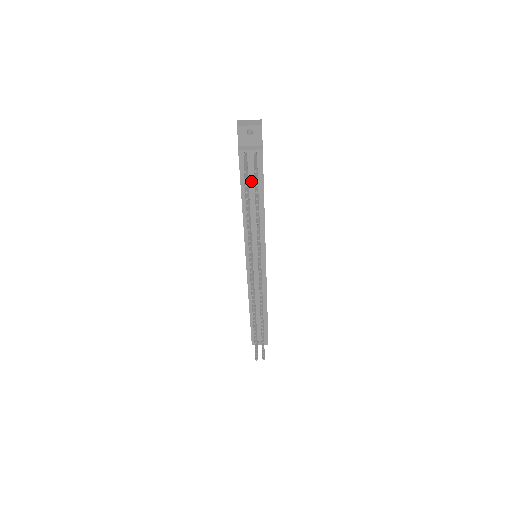
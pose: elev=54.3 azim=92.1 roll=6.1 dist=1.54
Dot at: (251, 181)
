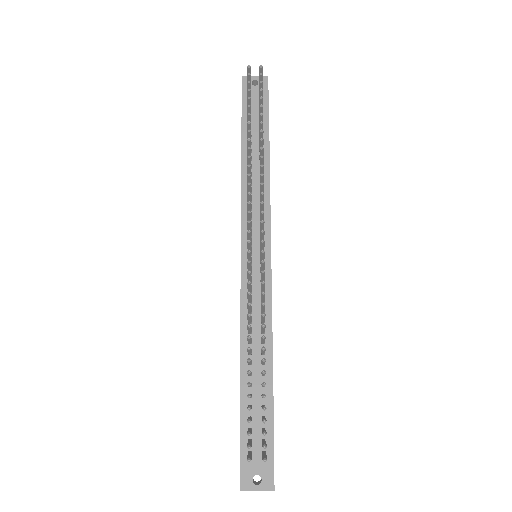
Dot at: (254, 125)
